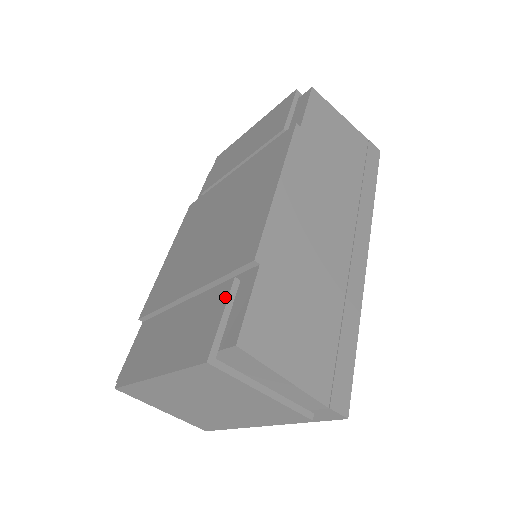
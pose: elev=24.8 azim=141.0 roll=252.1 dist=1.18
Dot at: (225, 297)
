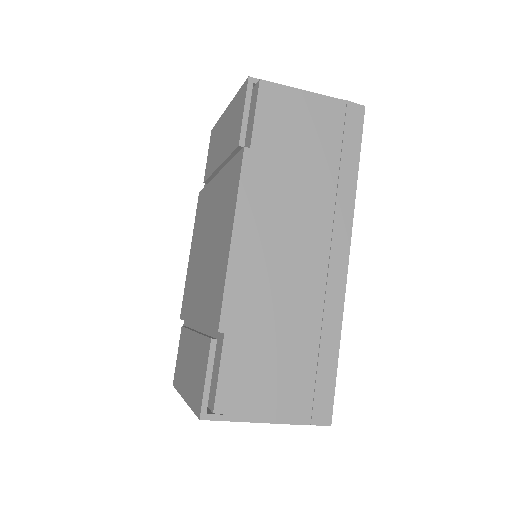
Dot at: (207, 358)
